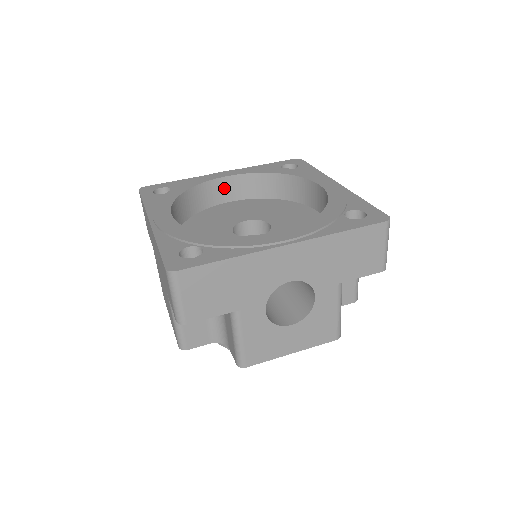
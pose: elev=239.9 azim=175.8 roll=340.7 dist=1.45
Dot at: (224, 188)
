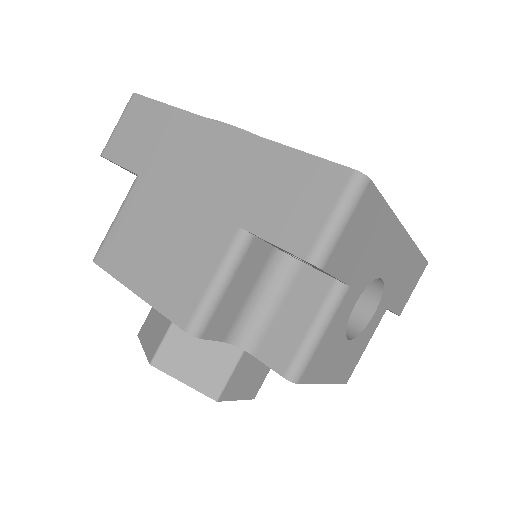
Dot at: occluded
